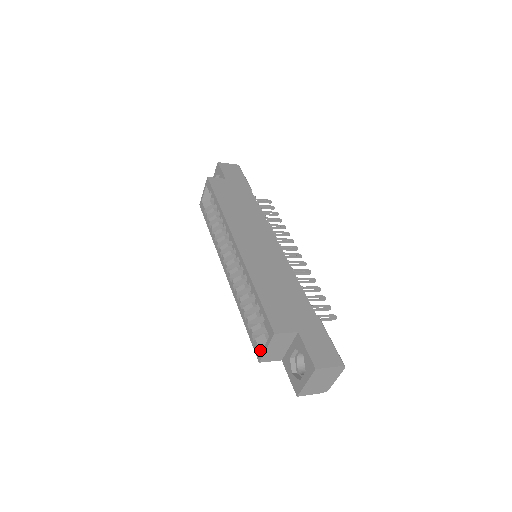
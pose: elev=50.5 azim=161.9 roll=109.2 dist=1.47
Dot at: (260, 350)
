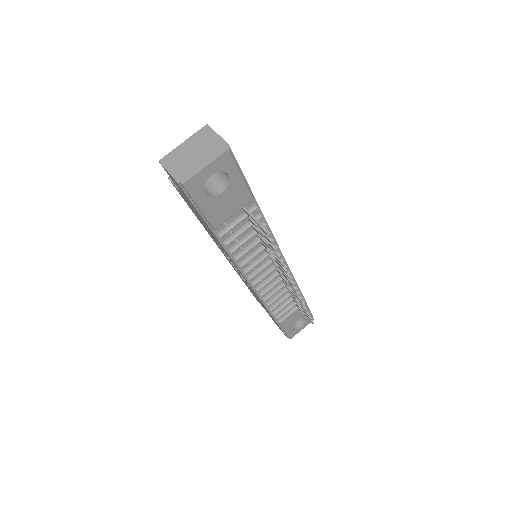
Dot at: occluded
